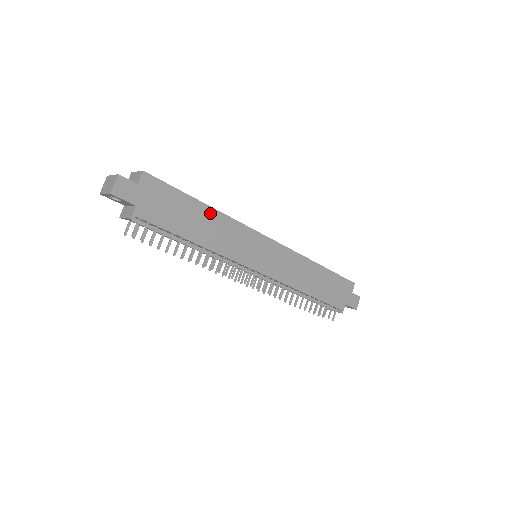
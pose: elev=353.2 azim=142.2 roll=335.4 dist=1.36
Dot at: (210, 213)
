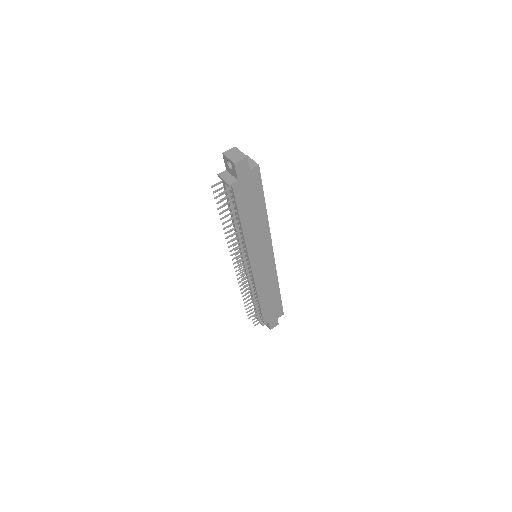
Dot at: (263, 215)
